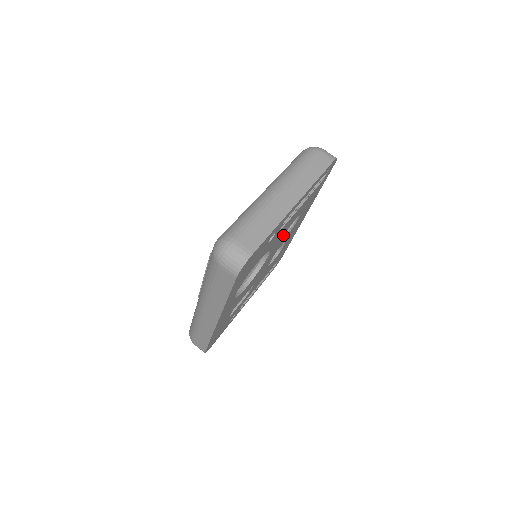
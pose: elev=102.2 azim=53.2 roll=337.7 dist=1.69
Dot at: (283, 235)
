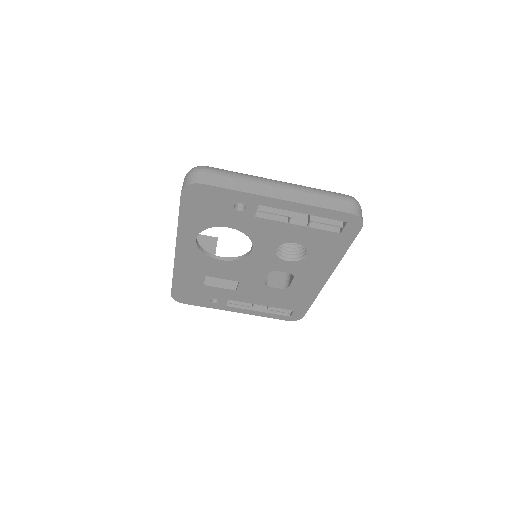
Dot at: (276, 246)
